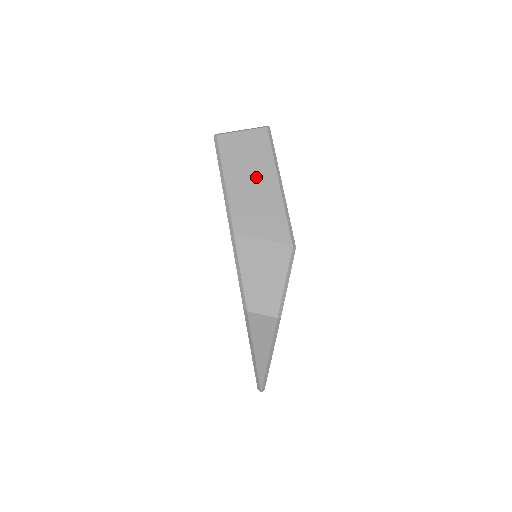
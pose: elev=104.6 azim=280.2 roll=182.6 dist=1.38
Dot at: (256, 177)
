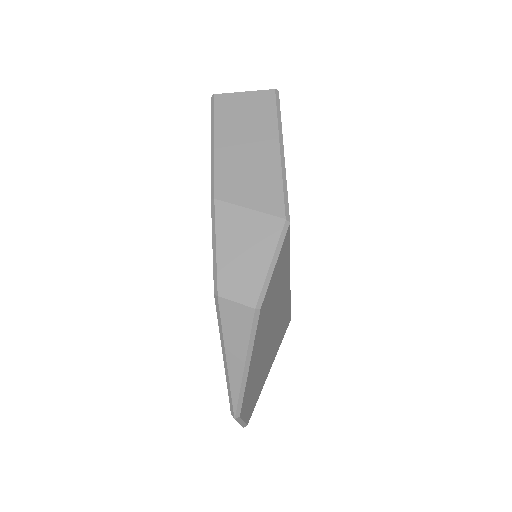
Dot at: (253, 140)
